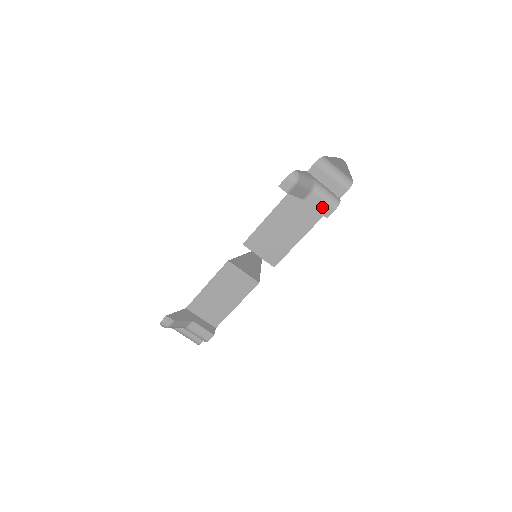
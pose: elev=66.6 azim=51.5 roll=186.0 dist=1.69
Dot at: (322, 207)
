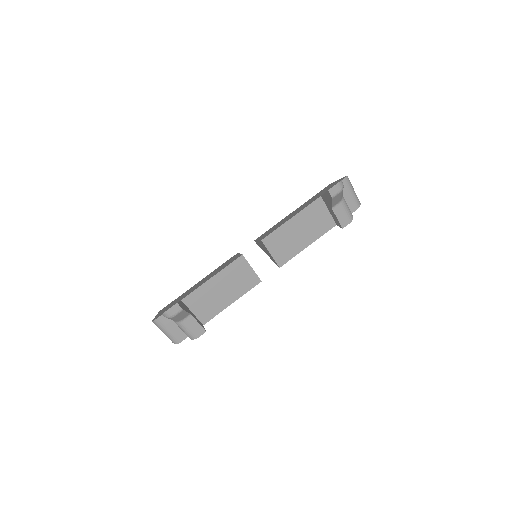
Dot at: (342, 218)
